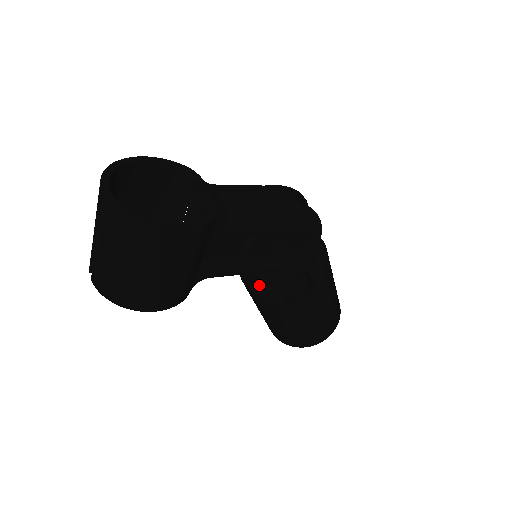
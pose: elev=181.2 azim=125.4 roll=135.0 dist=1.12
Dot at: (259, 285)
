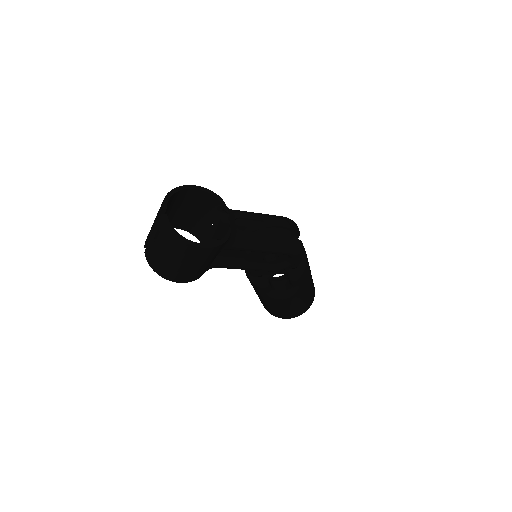
Dot at: (253, 275)
